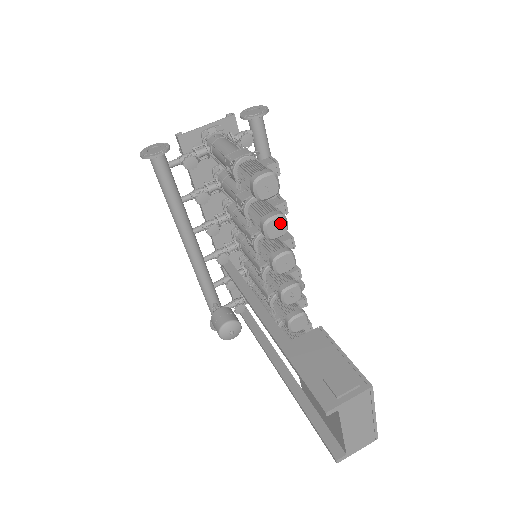
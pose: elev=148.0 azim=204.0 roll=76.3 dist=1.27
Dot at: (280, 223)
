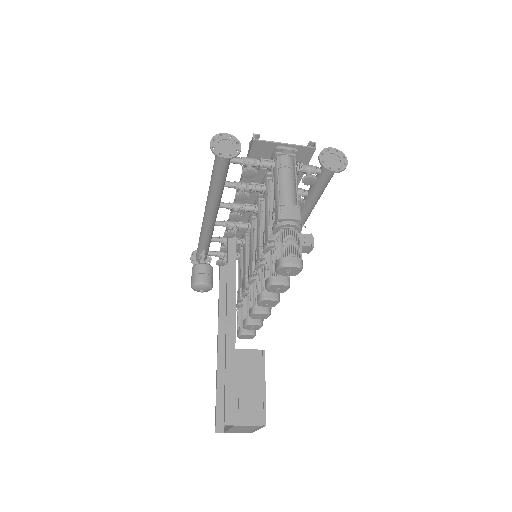
Dot at: (283, 288)
